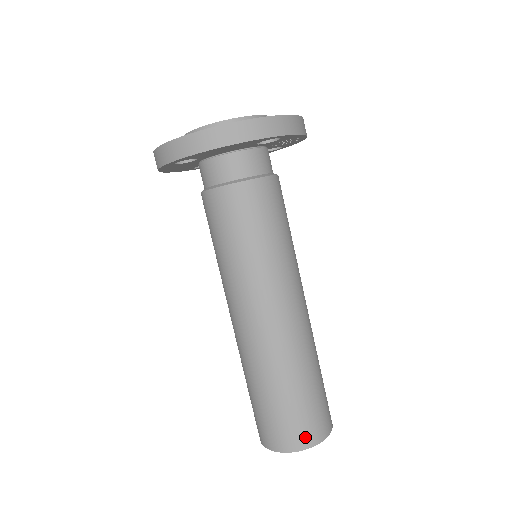
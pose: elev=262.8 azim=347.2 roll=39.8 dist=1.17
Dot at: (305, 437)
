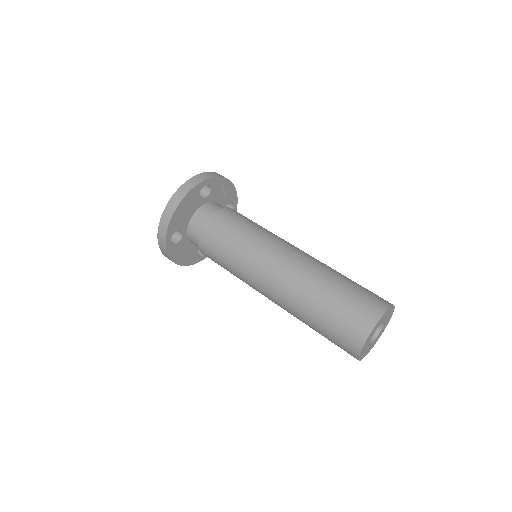
Dot at: (368, 316)
